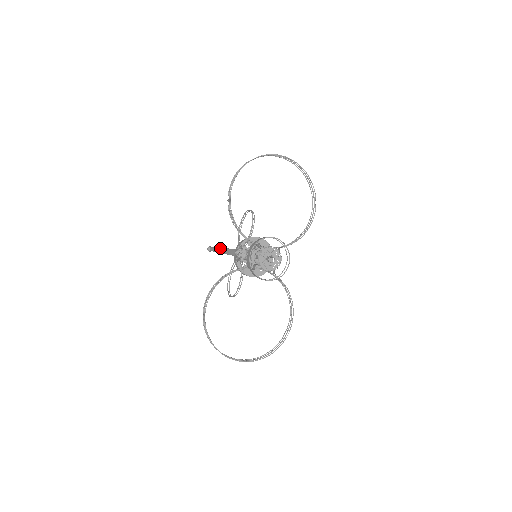
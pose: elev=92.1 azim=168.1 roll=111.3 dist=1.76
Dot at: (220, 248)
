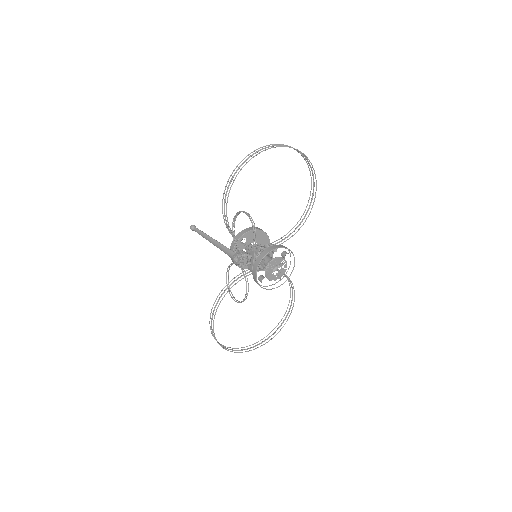
Dot at: (209, 238)
